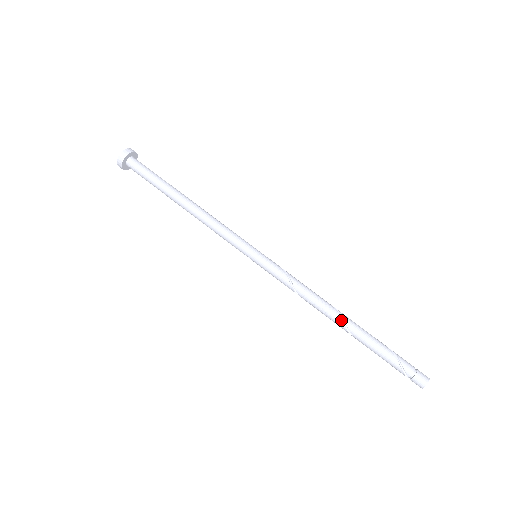
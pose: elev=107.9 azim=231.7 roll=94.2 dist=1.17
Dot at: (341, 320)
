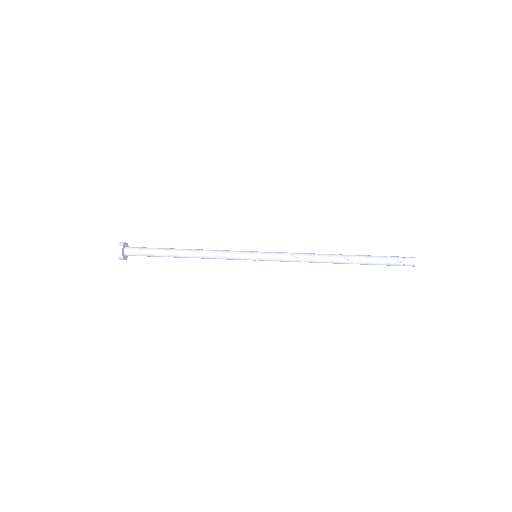
Dot at: (338, 256)
